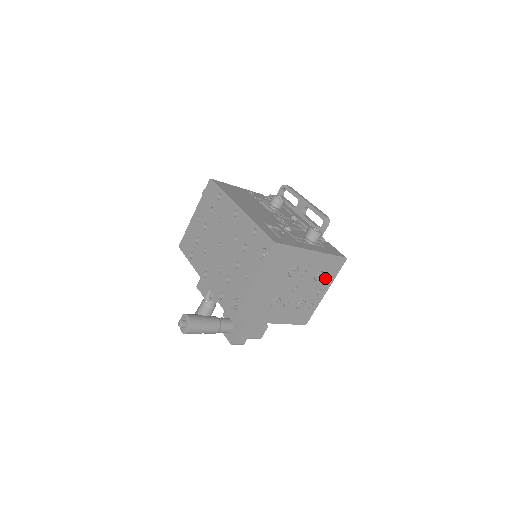
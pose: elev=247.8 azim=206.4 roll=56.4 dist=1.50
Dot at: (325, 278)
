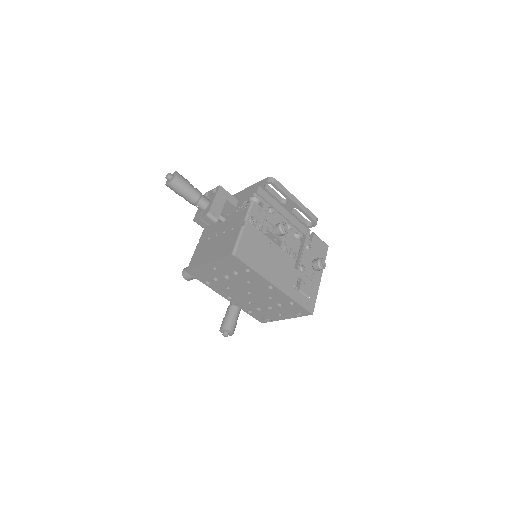
Dot at: occluded
